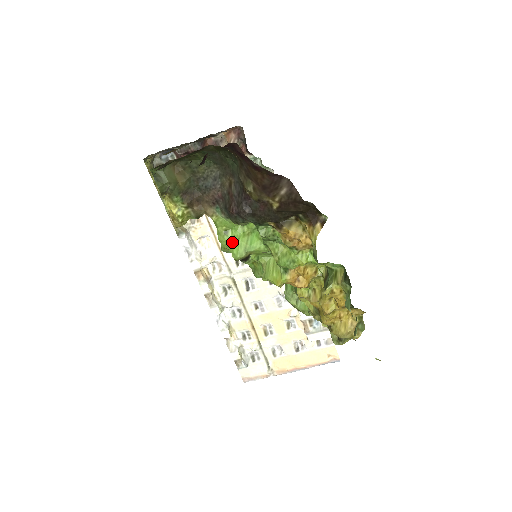
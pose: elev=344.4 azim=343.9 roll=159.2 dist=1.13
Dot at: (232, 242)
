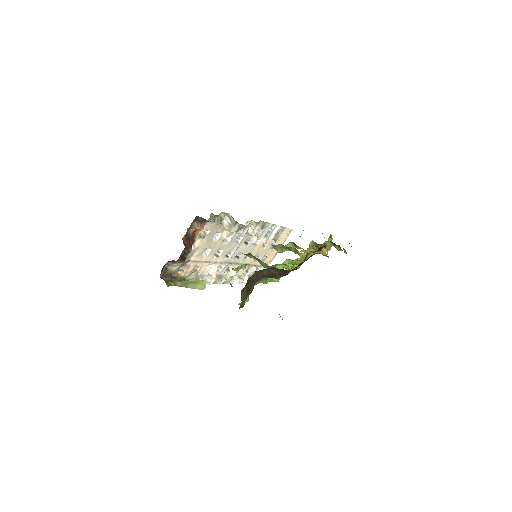
Dot at: (272, 279)
